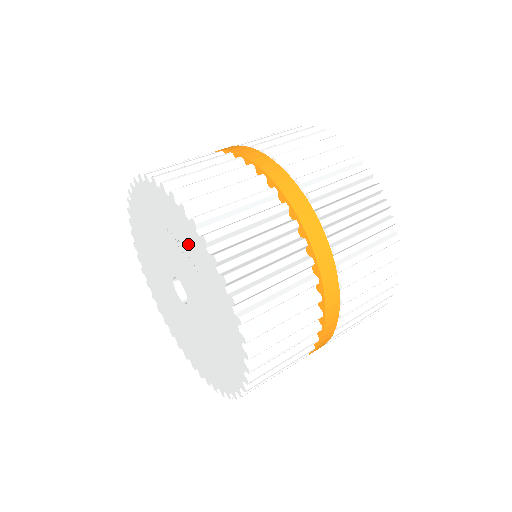
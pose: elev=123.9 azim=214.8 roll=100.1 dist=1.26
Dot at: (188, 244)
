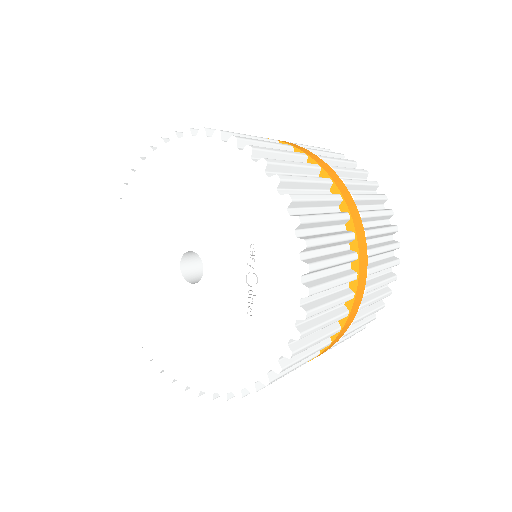
Dot at: (268, 299)
